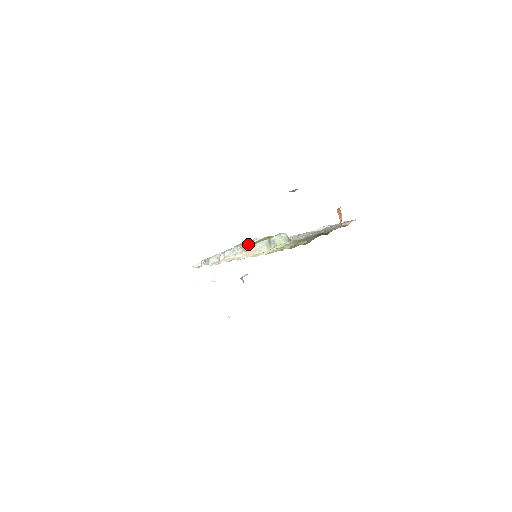
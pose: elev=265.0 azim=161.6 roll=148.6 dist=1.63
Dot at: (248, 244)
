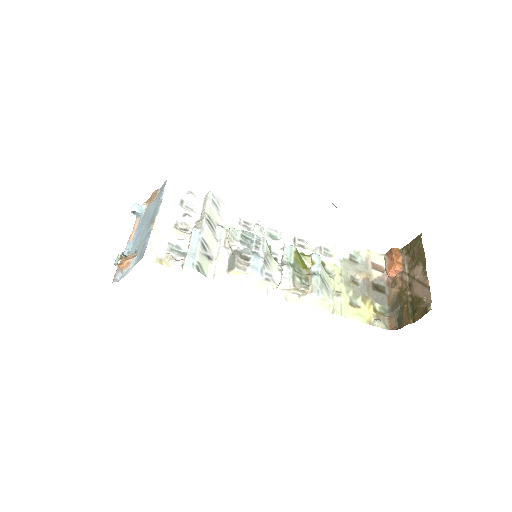
Dot at: (293, 276)
